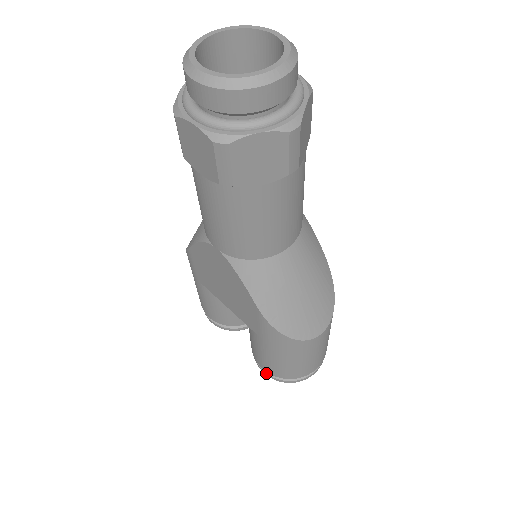
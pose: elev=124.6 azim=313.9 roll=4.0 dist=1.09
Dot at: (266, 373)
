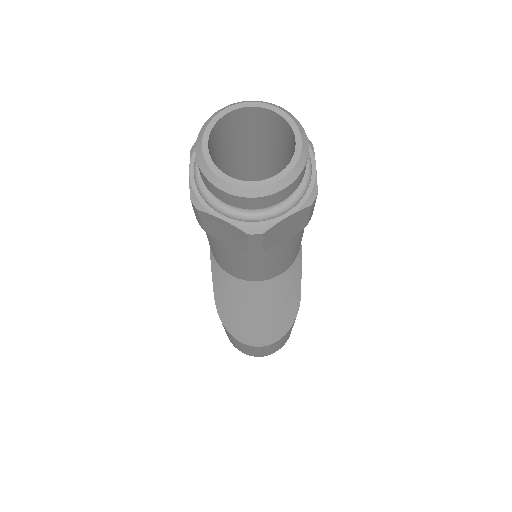
Dot at: occluded
